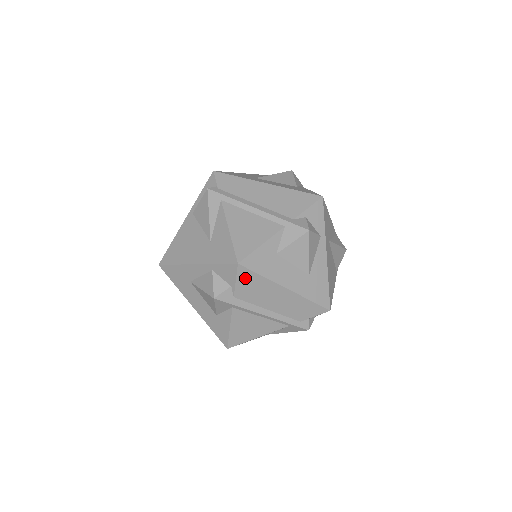
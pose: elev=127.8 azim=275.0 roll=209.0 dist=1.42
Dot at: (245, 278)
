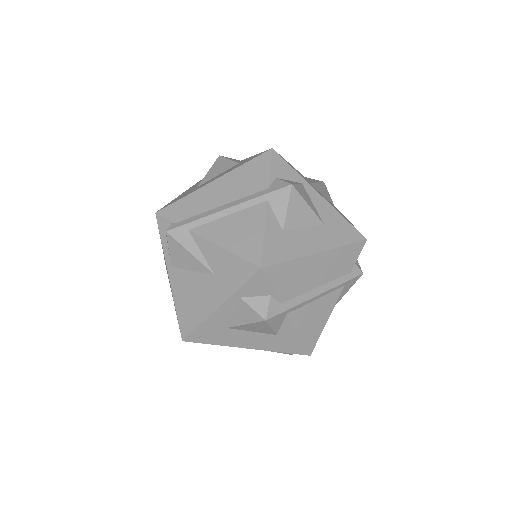
Dot at: (277, 276)
